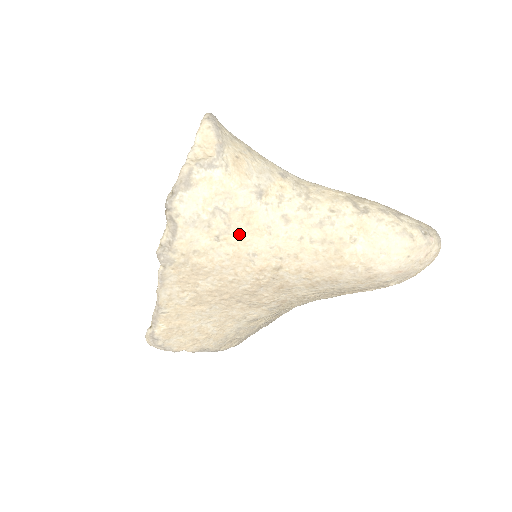
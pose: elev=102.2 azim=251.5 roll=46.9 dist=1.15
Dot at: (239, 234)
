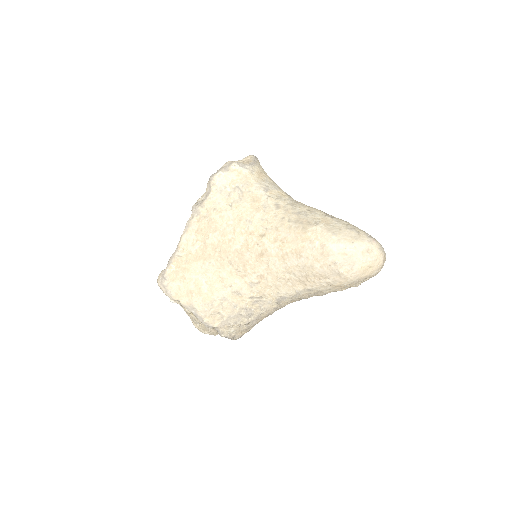
Dot at: (245, 206)
